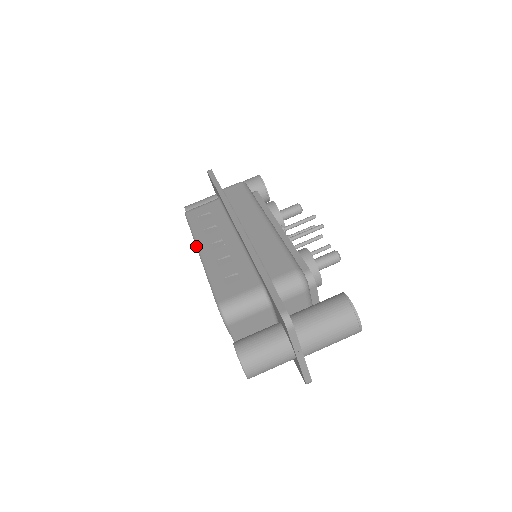
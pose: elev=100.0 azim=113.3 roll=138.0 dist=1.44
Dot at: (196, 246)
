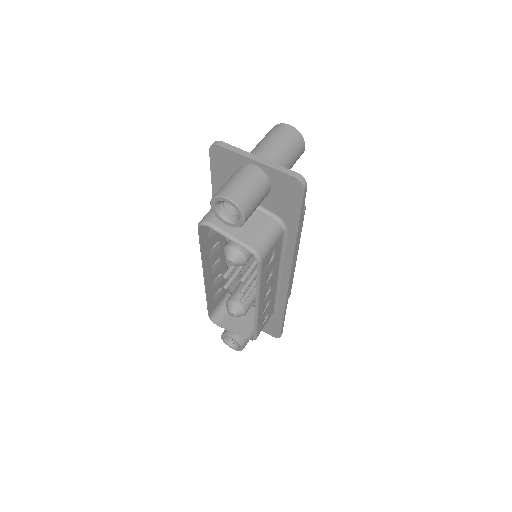
Dot at: occluded
